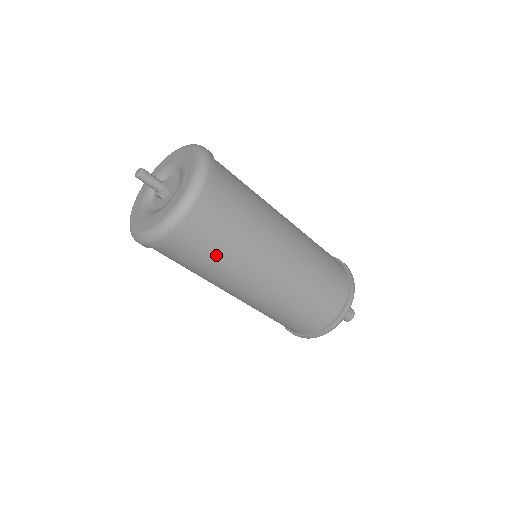
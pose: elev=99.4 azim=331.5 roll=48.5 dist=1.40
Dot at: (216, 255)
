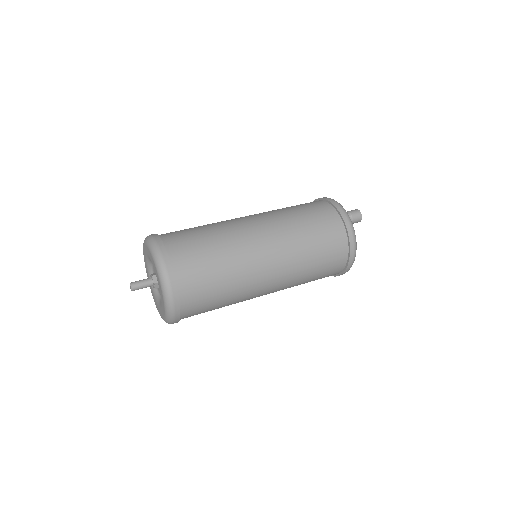
Dot at: (211, 259)
